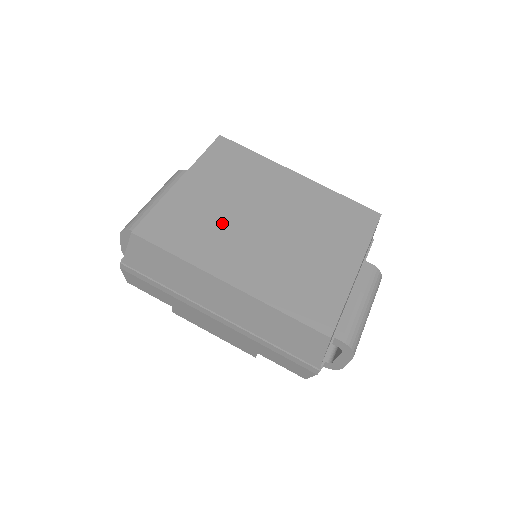
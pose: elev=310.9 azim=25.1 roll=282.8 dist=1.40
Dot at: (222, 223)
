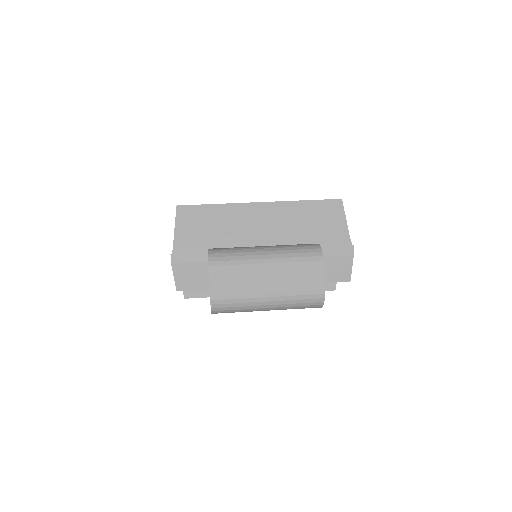
Dot at: occluded
